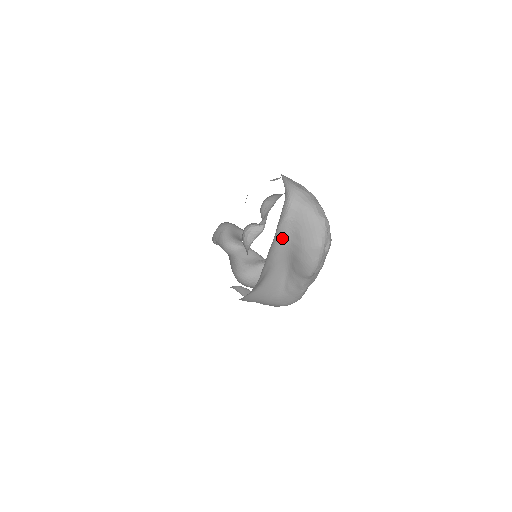
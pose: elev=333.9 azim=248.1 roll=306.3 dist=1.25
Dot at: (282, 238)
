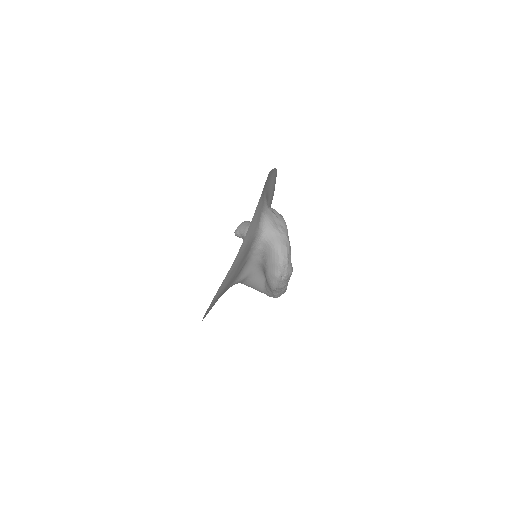
Dot at: (258, 258)
